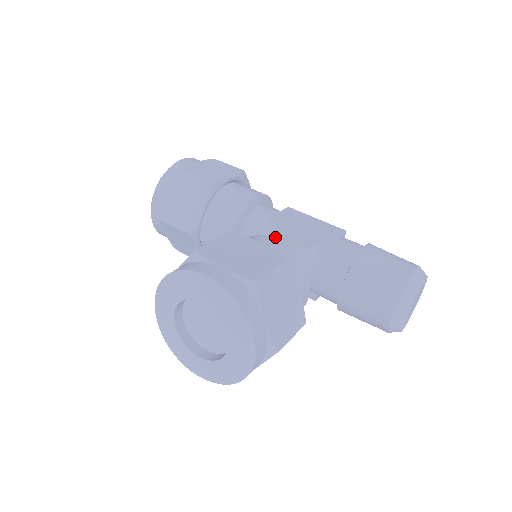
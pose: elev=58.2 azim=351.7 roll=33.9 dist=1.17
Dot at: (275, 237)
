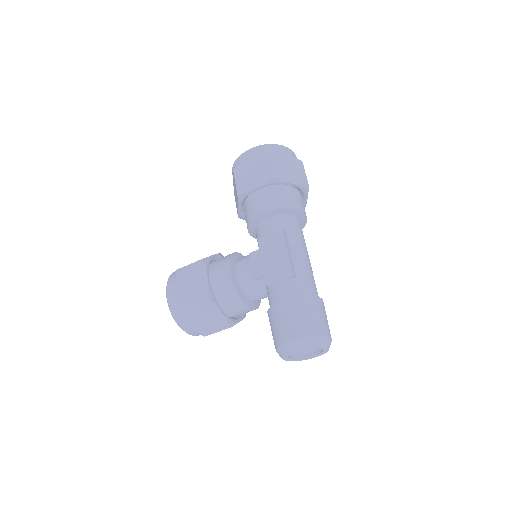
Dot at: (248, 260)
